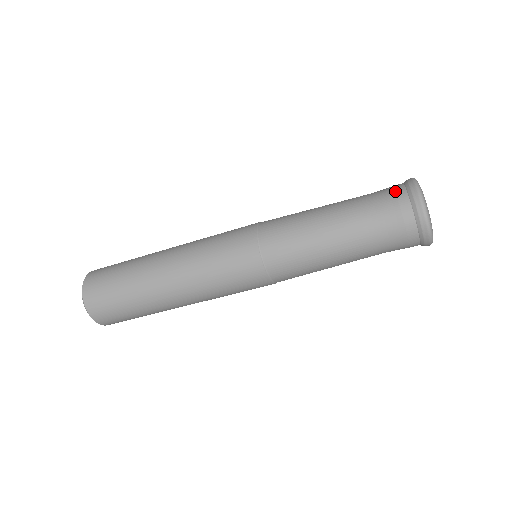
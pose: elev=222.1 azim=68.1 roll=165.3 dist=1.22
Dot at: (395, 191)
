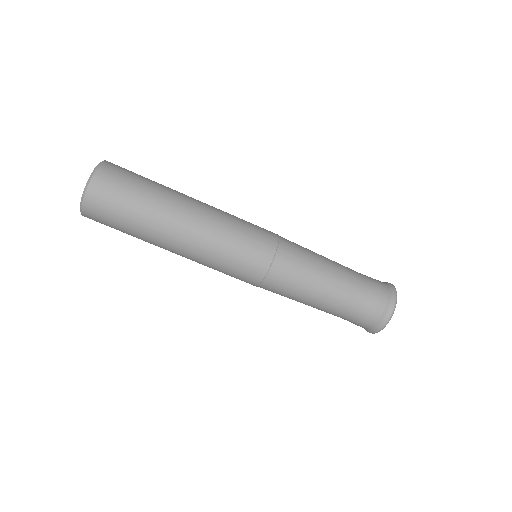
Dot at: occluded
